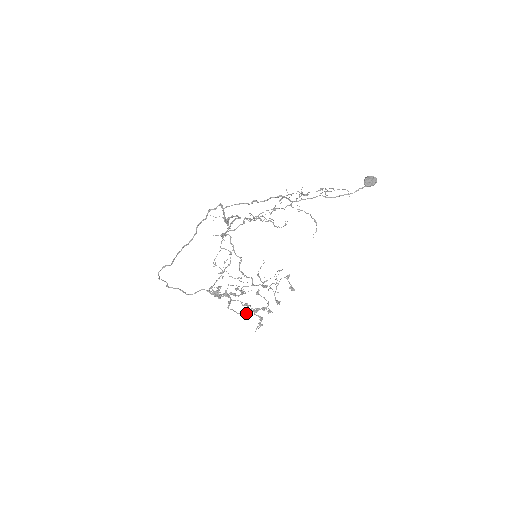
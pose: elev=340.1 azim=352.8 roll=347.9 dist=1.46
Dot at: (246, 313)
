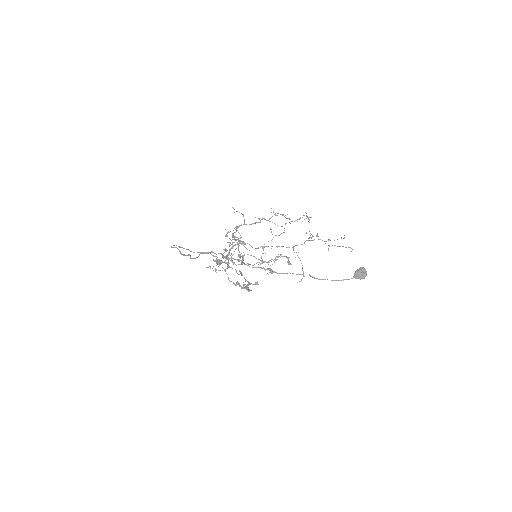
Dot at: (235, 284)
